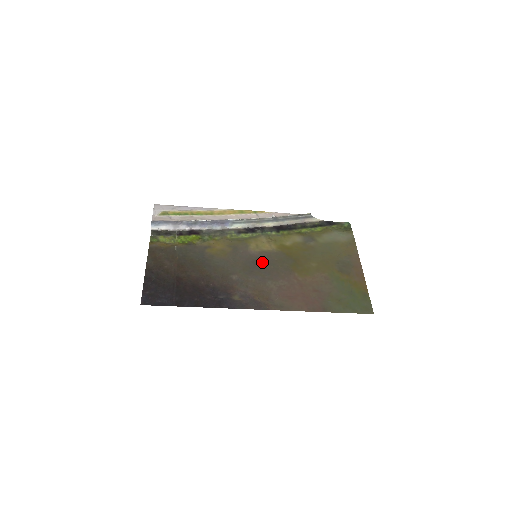
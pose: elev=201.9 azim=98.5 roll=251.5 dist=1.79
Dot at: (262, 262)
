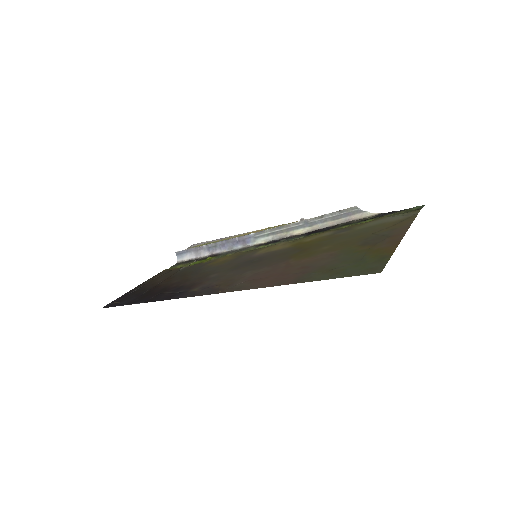
Dot at: (258, 259)
